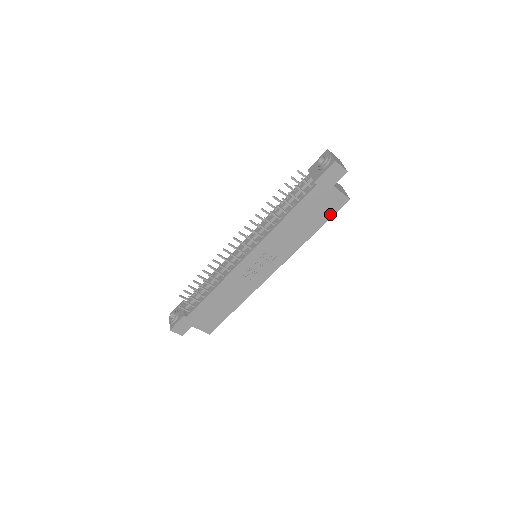
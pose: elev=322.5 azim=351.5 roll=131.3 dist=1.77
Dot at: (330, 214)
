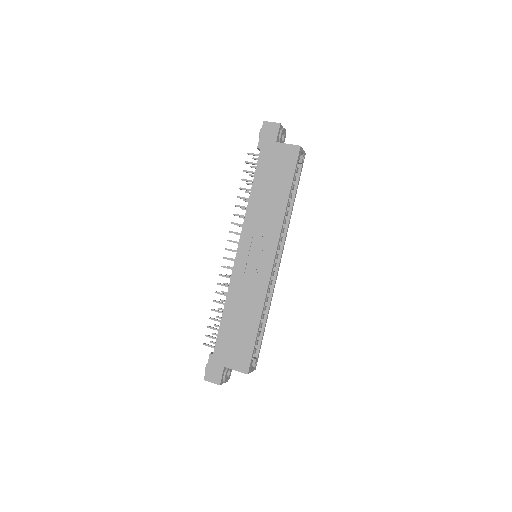
Dot at: (291, 169)
